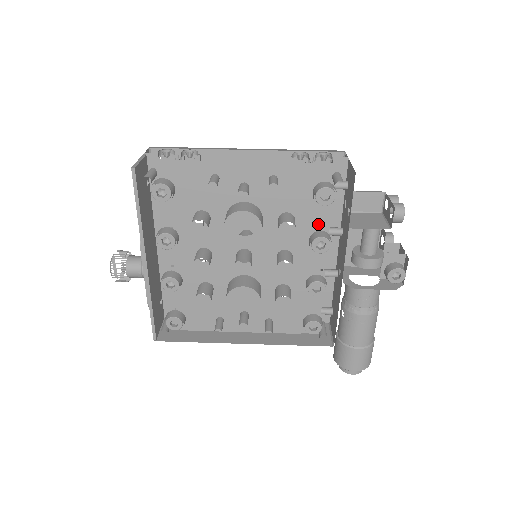
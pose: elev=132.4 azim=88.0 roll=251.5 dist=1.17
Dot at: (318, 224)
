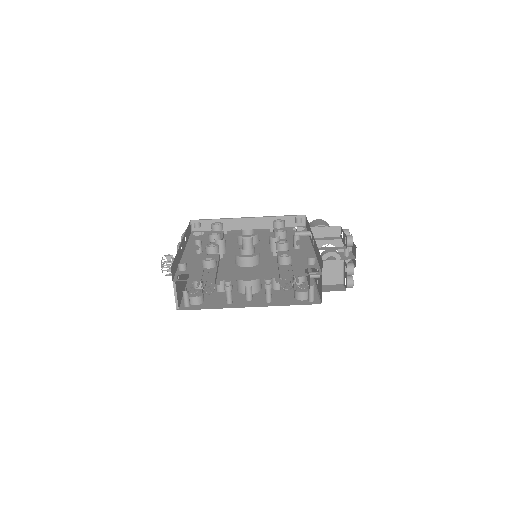
Dot at: occluded
